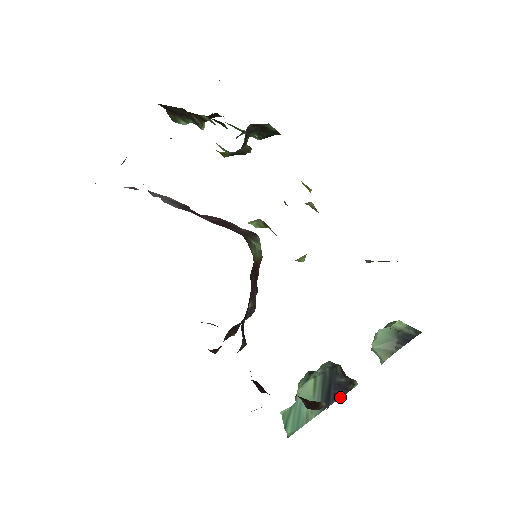
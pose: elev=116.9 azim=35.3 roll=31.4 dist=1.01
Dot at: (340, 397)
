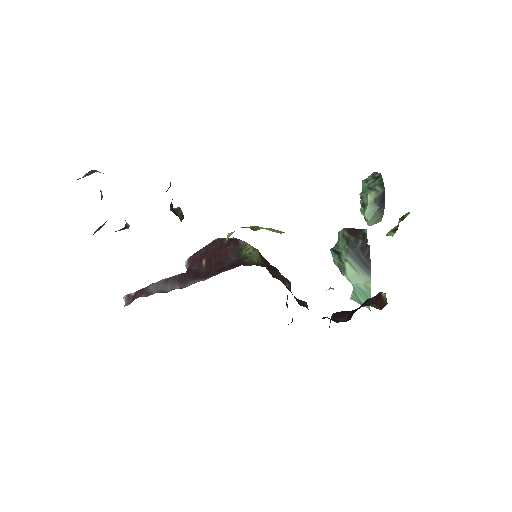
Dot at: occluded
